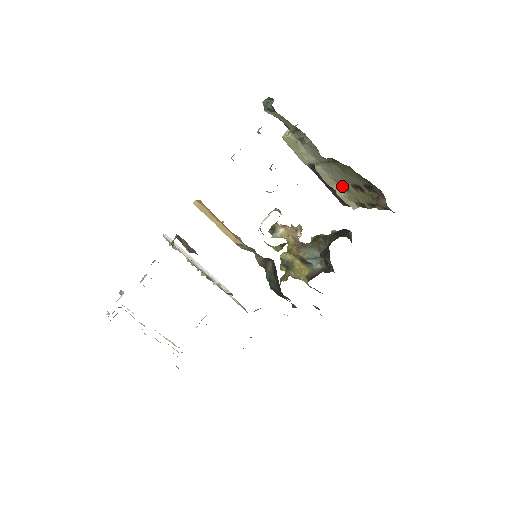
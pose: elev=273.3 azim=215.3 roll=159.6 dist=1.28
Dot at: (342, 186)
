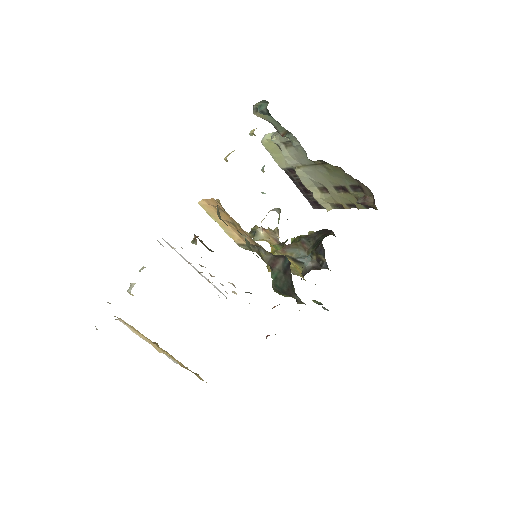
Dot at: (320, 188)
